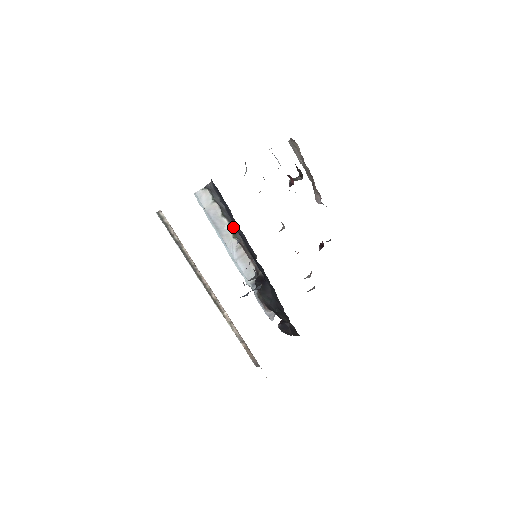
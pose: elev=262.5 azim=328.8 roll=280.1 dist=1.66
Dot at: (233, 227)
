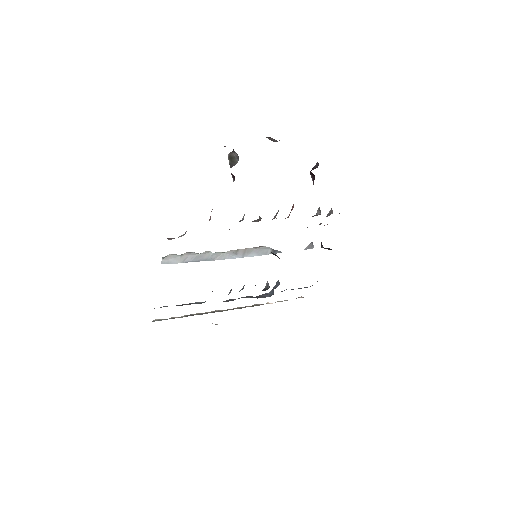
Dot at: occluded
